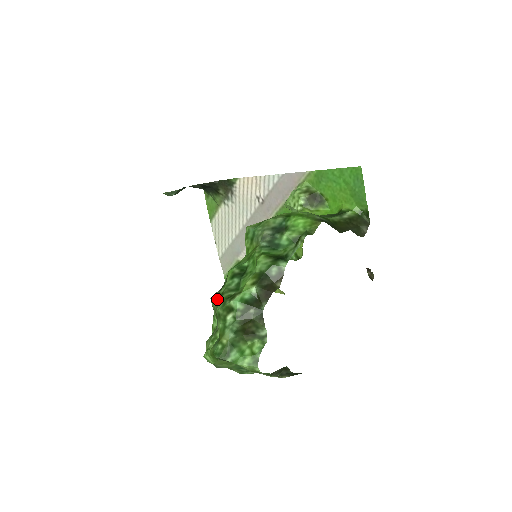
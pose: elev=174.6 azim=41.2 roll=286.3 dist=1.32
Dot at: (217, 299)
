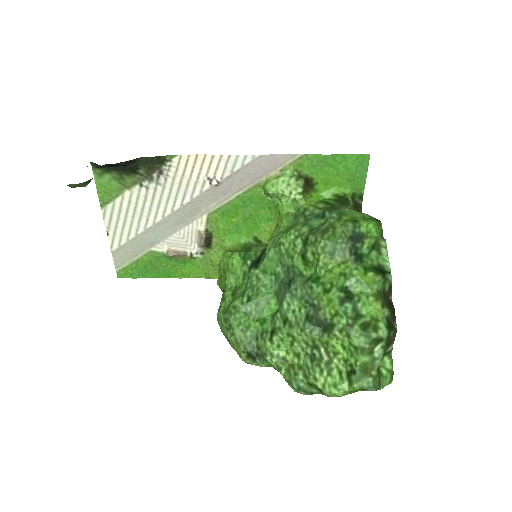
Dot at: (324, 330)
